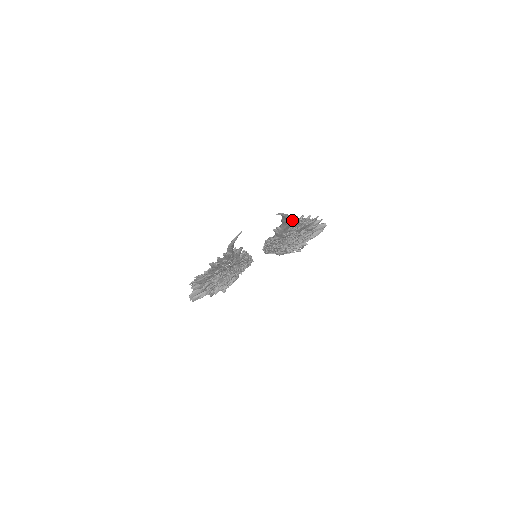
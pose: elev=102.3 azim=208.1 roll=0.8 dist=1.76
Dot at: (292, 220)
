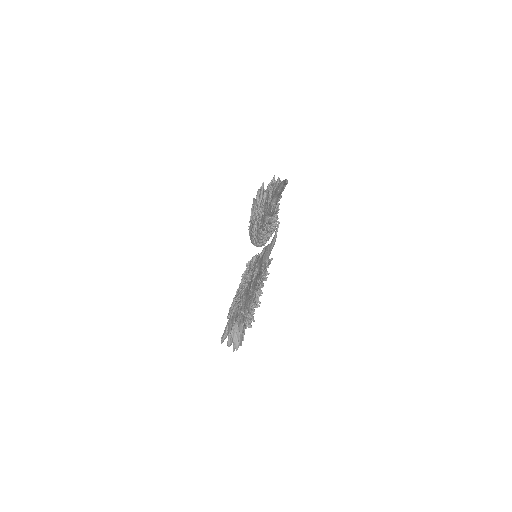
Dot at: occluded
